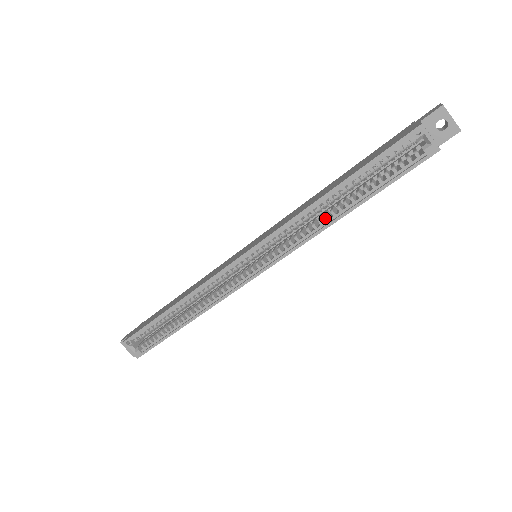
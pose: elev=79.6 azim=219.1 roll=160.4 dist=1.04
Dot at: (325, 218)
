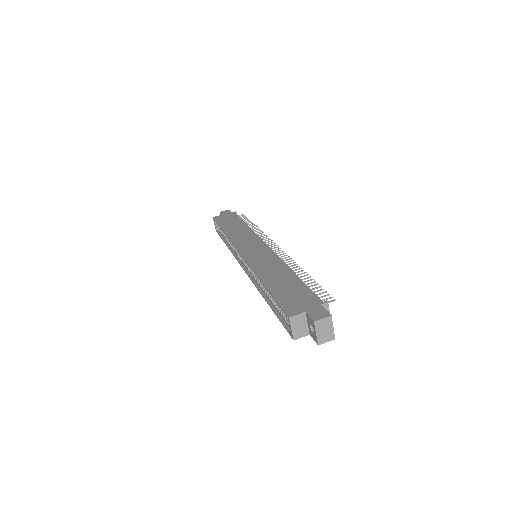
Dot at: (262, 288)
